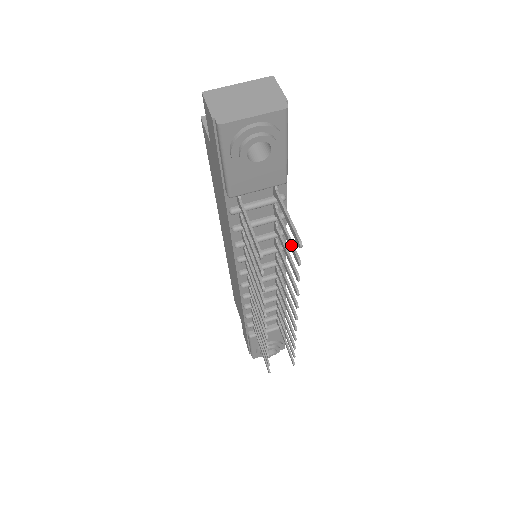
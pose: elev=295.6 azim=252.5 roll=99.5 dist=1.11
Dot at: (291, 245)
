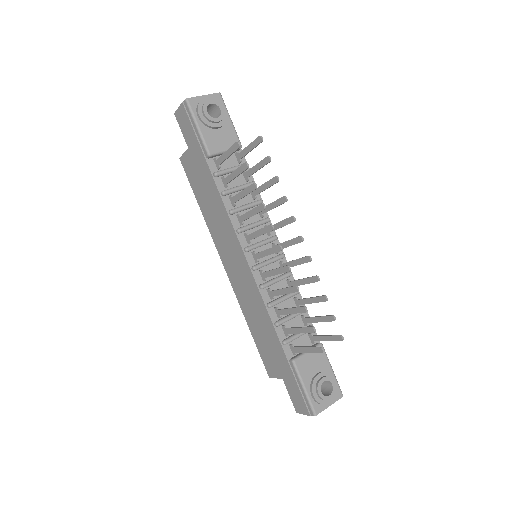
Dot at: (260, 161)
